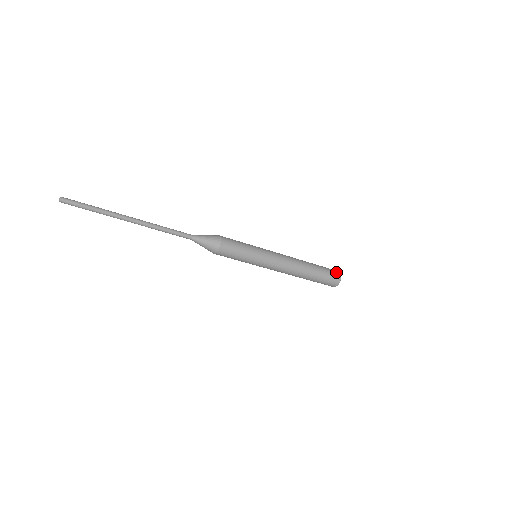
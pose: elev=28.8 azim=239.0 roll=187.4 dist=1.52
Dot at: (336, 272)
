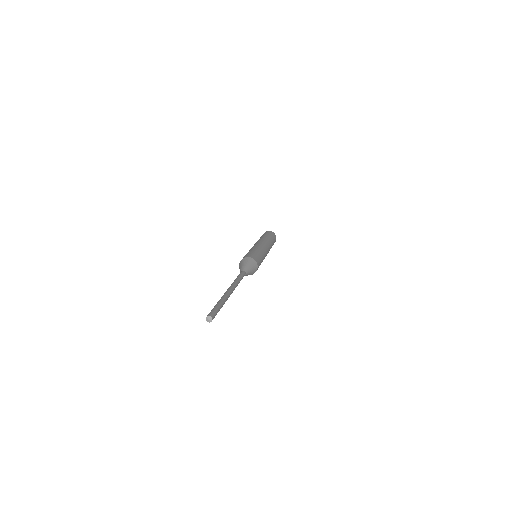
Dot at: (271, 232)
